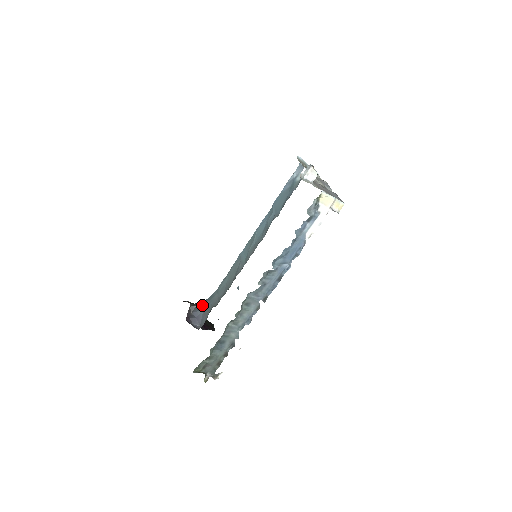
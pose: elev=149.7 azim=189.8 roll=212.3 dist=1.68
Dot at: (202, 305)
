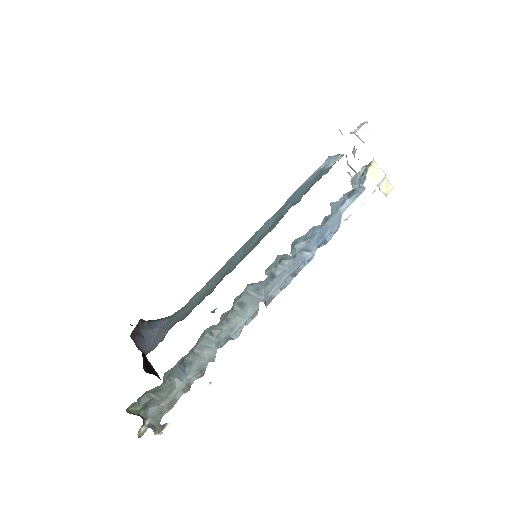
Dot at: (158, 322)
